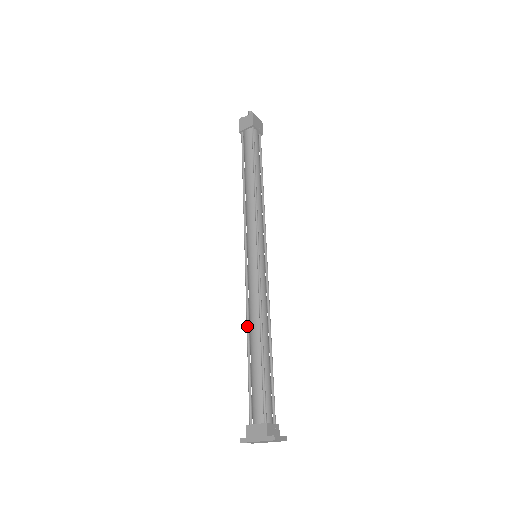
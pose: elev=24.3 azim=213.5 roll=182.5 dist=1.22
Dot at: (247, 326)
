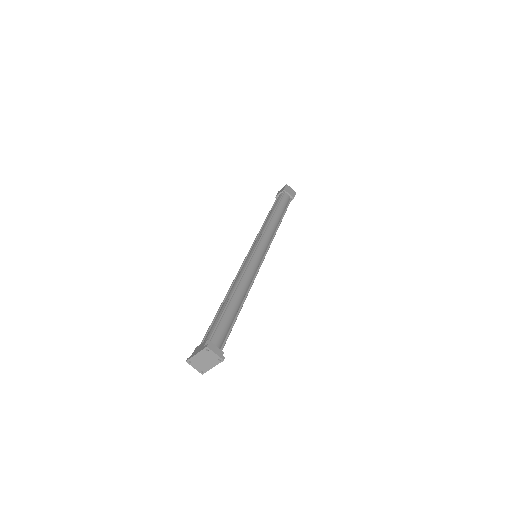
Dot at: (228, 291)
